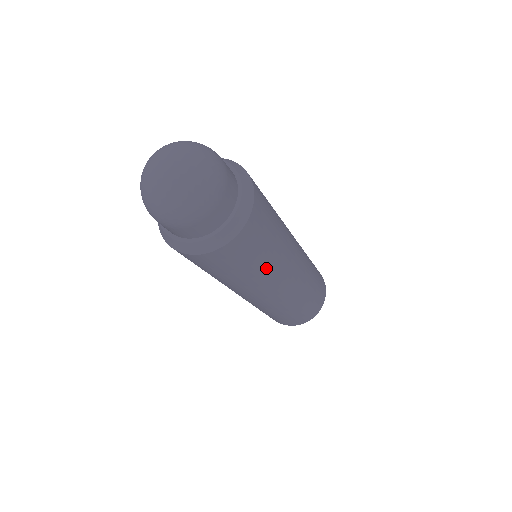
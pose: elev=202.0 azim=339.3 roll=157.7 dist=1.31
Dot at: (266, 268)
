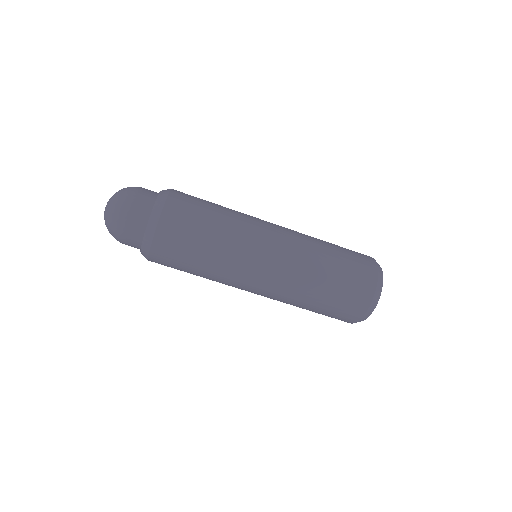
Dot at: (227, 228)
